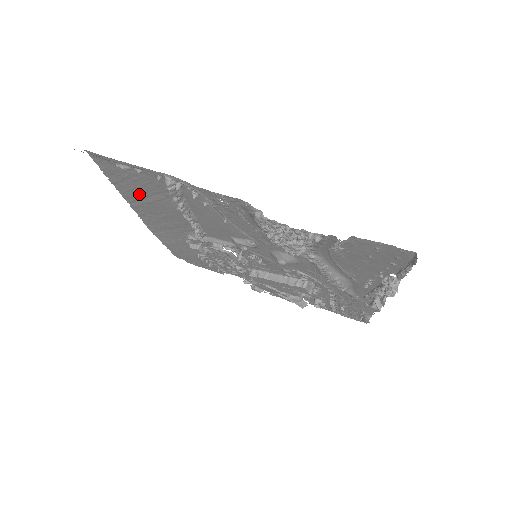
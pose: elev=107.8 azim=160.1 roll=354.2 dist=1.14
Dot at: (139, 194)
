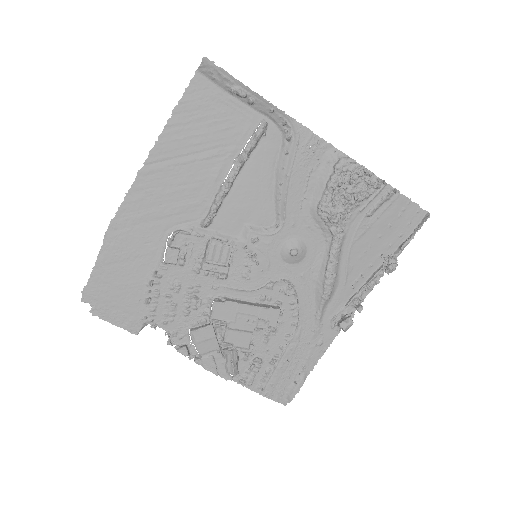
Dot at: (187, 147)
